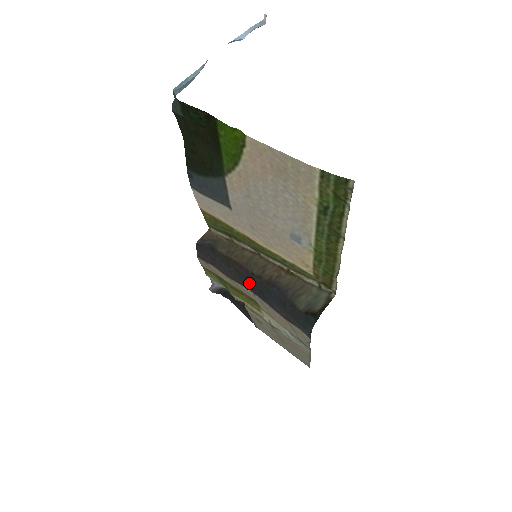
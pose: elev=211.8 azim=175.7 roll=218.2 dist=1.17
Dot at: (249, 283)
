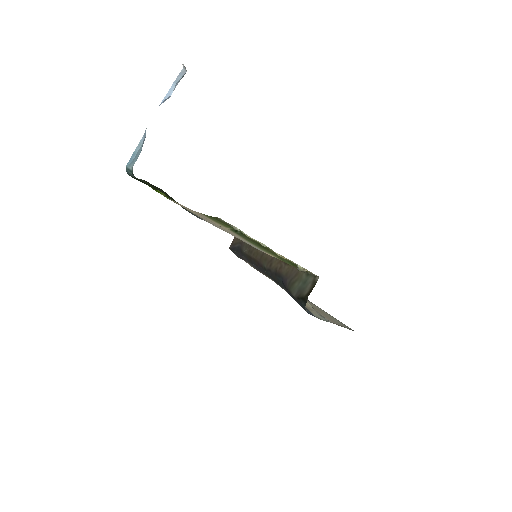
Dot at: (268, 275)
